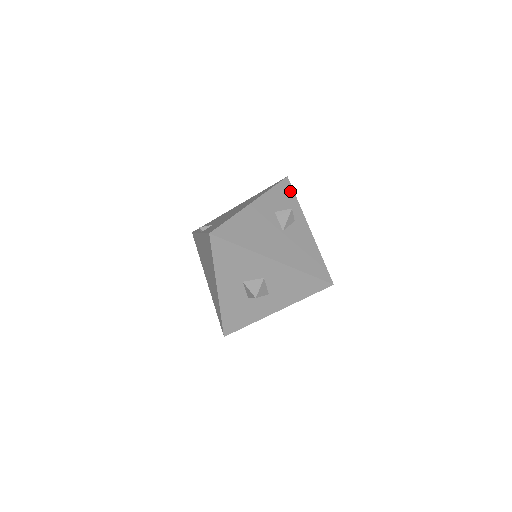
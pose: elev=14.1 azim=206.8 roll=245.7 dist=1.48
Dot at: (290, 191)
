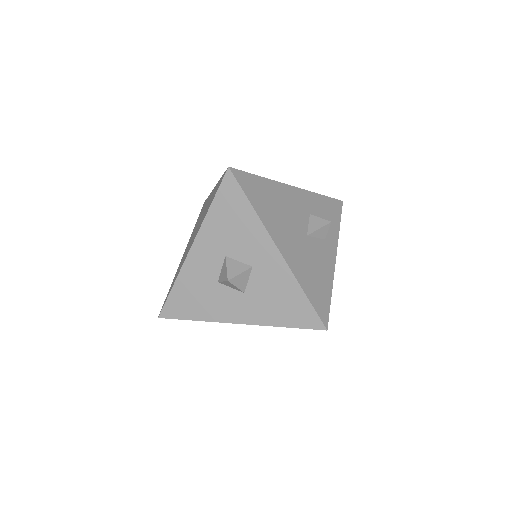
Dot at: (337, 213)
